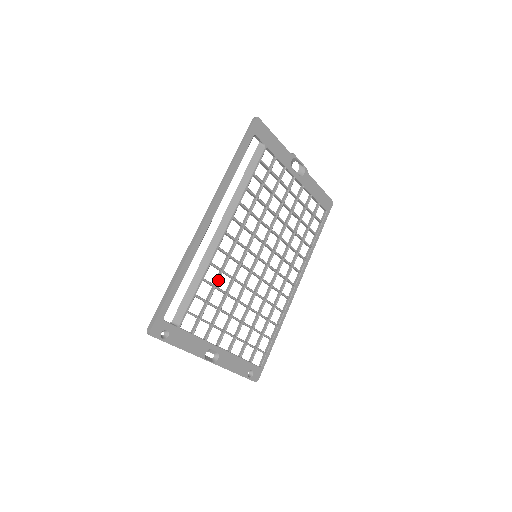
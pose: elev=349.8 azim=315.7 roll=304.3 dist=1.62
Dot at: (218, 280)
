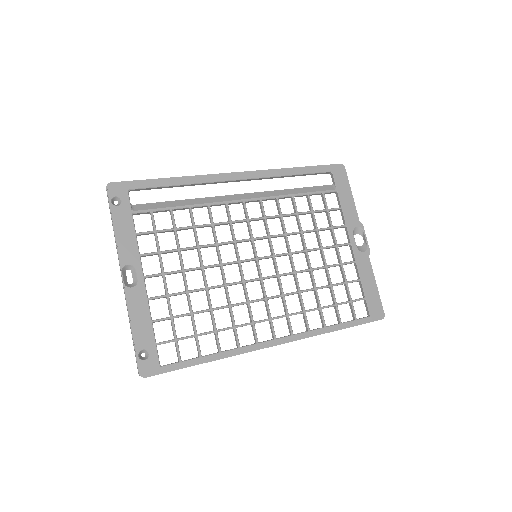
Dot at: (202, 225)
